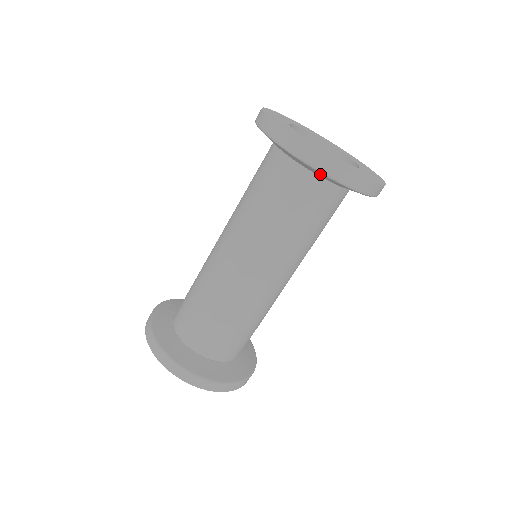
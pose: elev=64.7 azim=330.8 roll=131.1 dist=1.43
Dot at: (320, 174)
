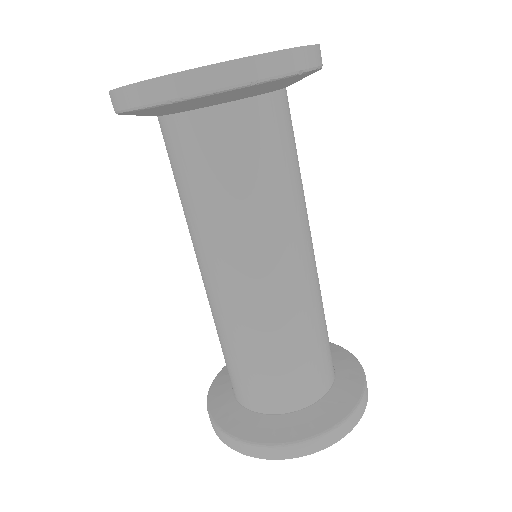
Dot at: (170, 108)
